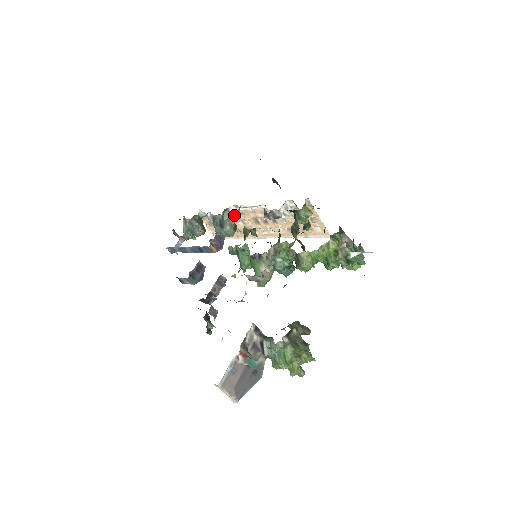
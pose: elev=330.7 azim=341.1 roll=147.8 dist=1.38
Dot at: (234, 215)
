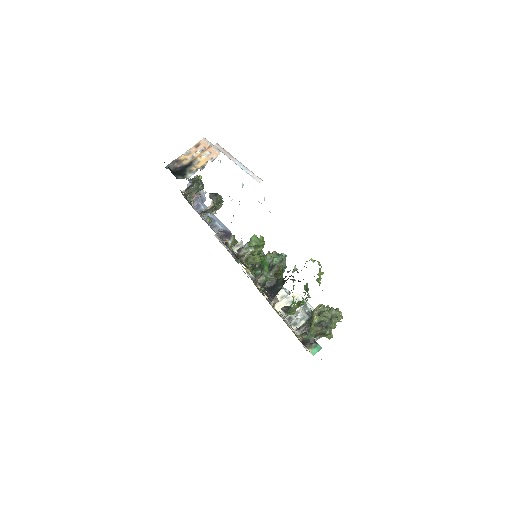
Dot at: occluded
